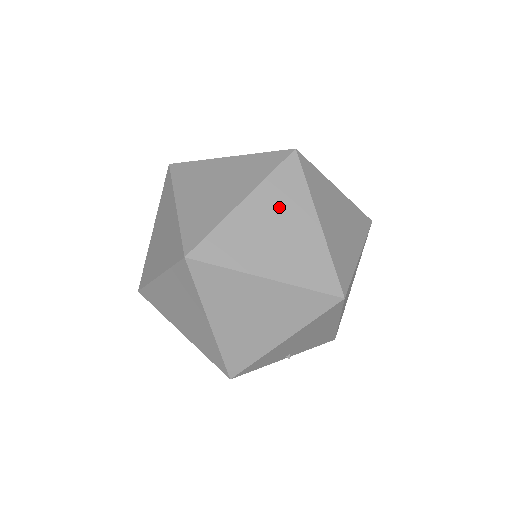
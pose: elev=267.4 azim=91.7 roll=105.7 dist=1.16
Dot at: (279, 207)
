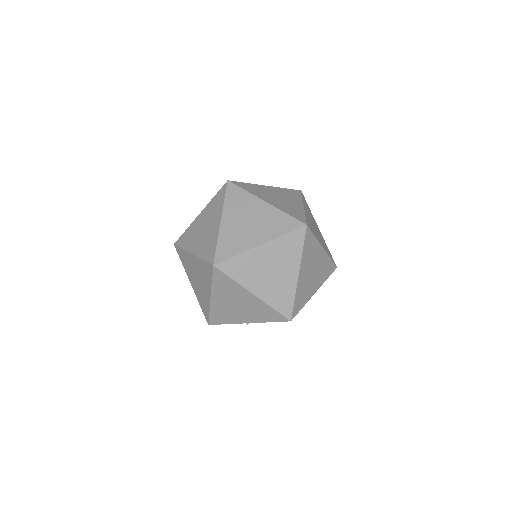
Dot at: (280, 257)
